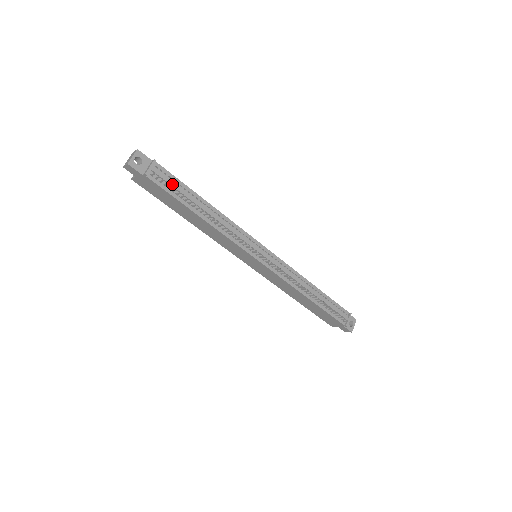
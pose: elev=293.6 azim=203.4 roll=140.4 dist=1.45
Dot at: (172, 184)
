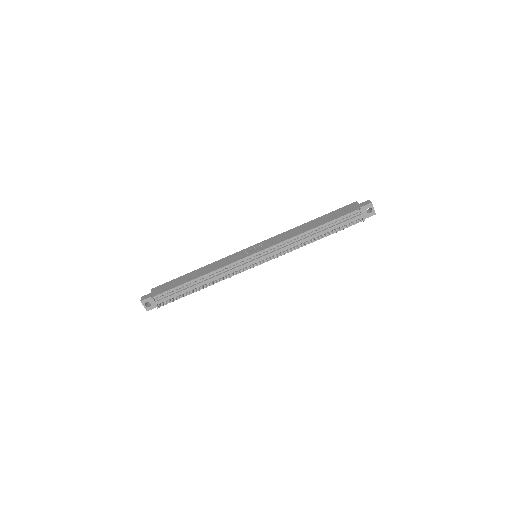
Dot at: (172, 296)
